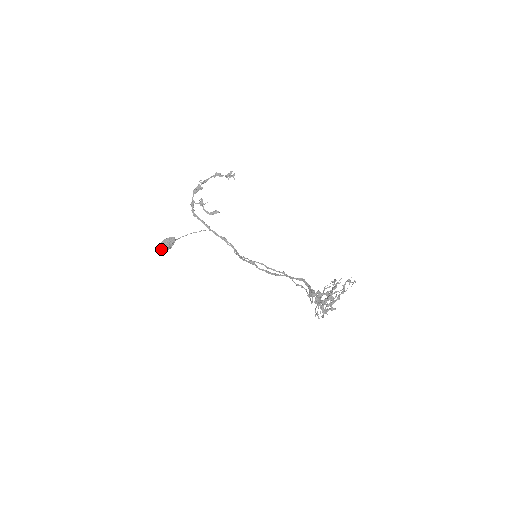
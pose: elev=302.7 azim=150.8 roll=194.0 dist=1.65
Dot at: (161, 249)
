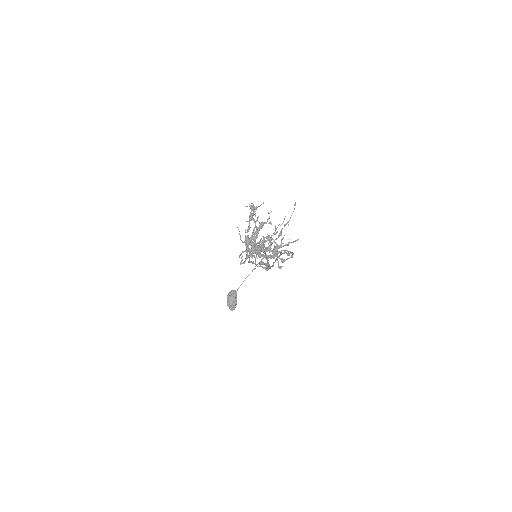
Dot at: (228, 306)
